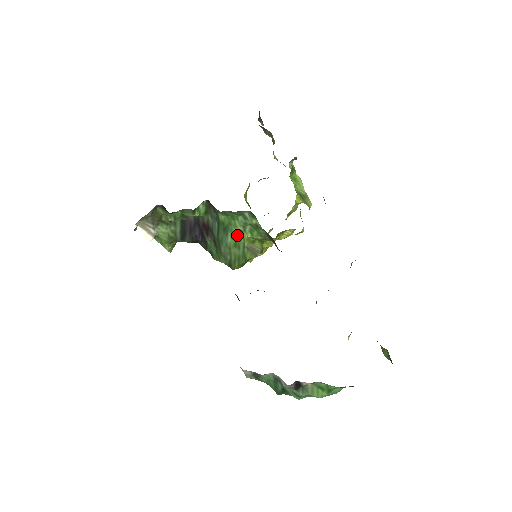
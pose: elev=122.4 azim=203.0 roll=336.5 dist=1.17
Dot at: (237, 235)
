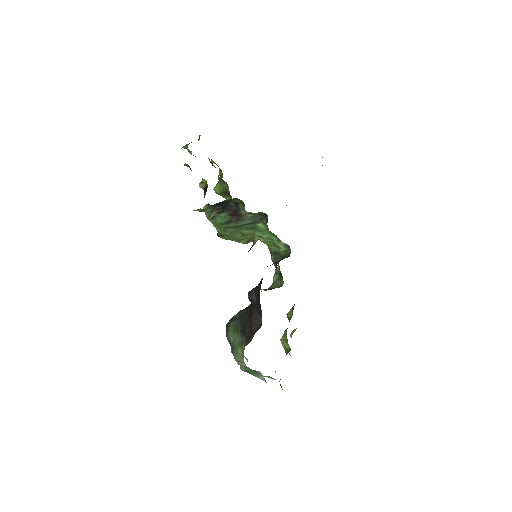
Dot at: occluded
